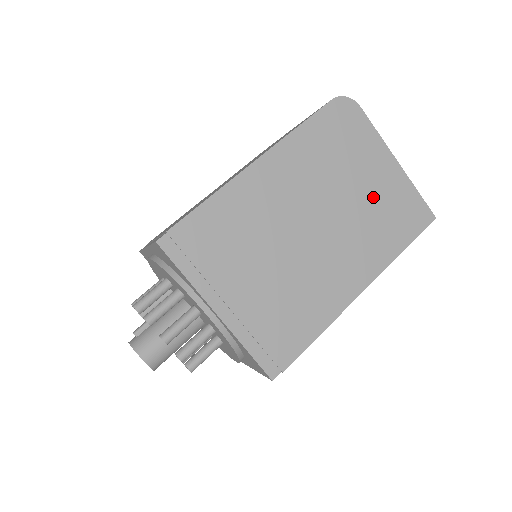
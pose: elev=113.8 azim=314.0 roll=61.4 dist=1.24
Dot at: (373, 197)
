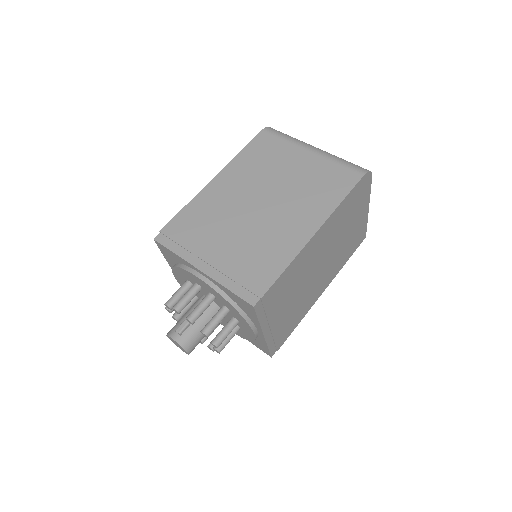
Dot at: (350, 235)
